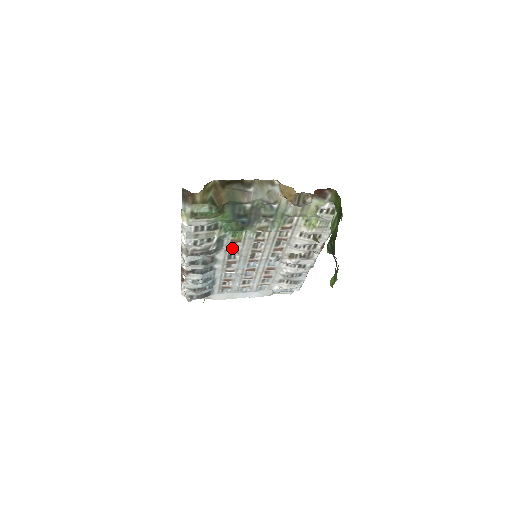
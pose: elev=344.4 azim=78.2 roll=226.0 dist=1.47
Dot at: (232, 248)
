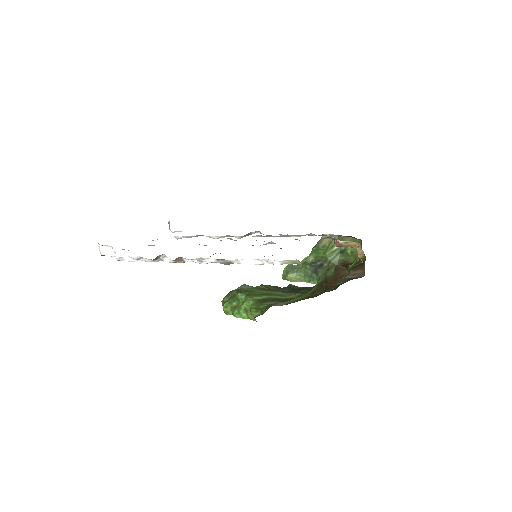
Dot at: occluded
